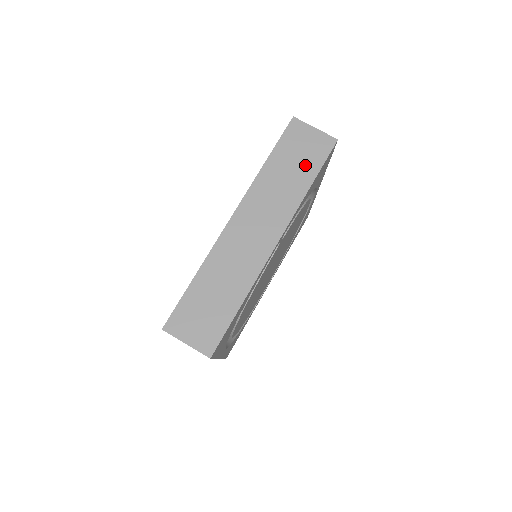
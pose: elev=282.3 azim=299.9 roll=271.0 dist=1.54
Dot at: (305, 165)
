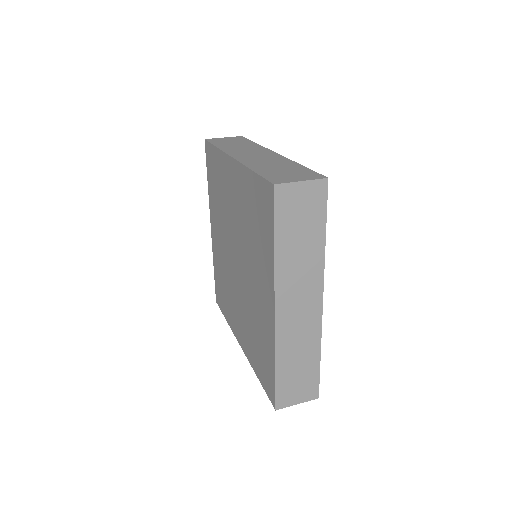
Dot at: (240, 142)
